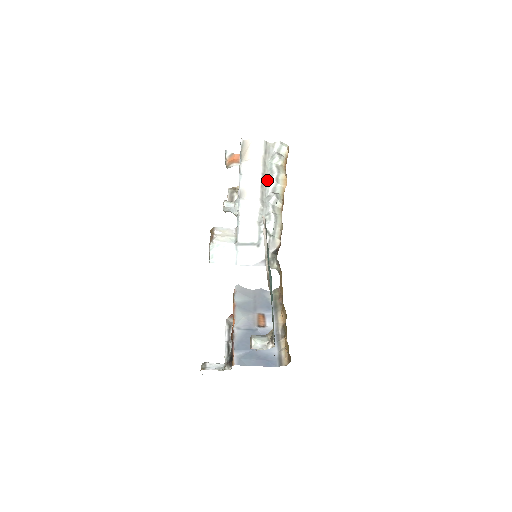
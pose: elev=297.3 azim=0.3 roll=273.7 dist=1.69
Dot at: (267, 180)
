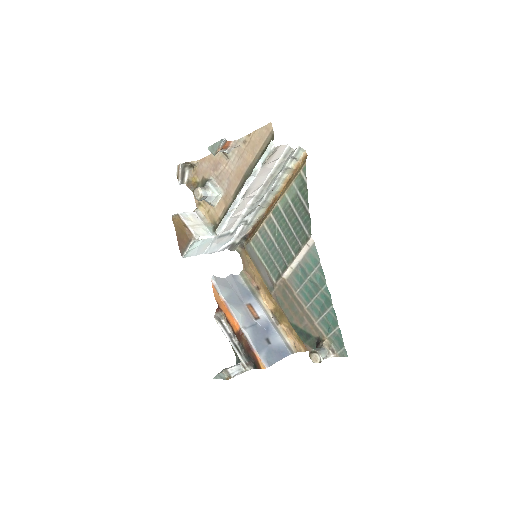
Dot at: (273, 180)
